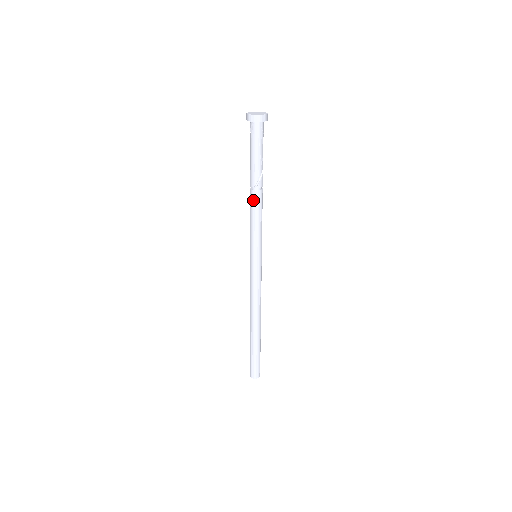
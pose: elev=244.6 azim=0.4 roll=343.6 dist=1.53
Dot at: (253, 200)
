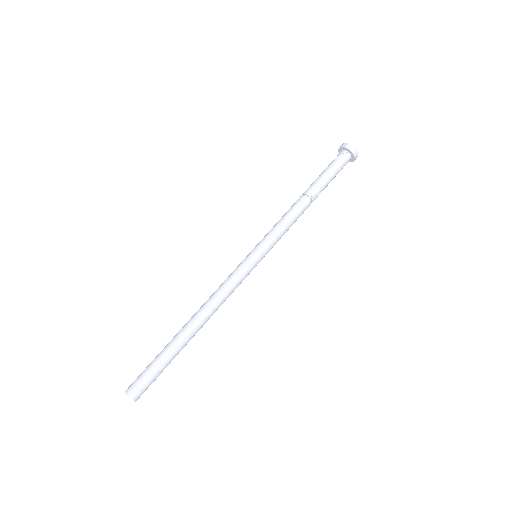
Dot at: (301, 206)
